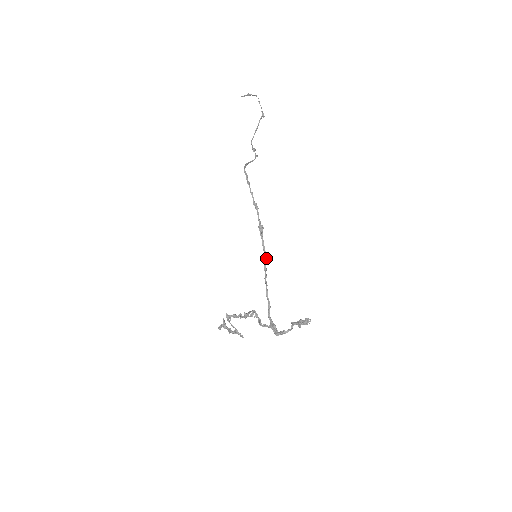
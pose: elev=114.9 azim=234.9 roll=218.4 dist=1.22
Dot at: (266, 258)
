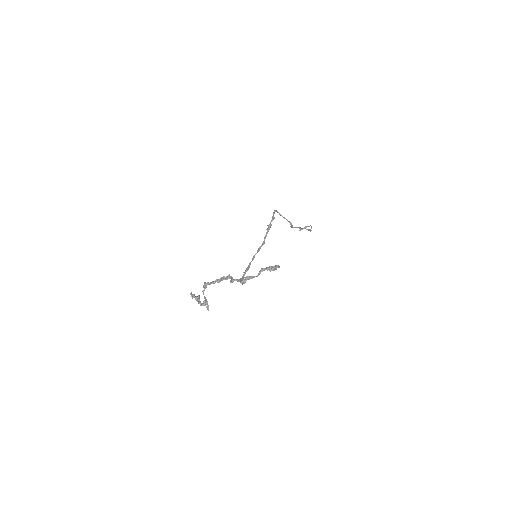
Dot at: (263, 244)
